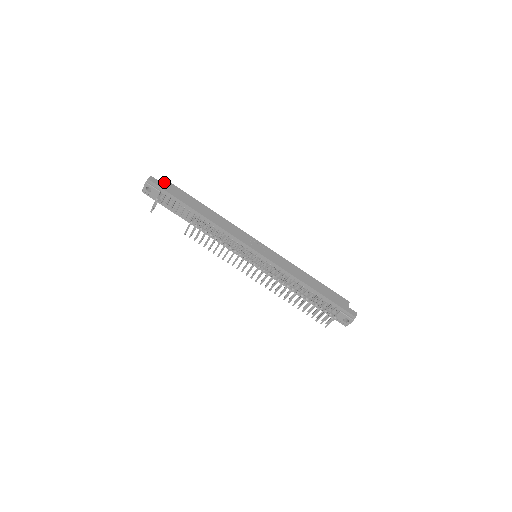
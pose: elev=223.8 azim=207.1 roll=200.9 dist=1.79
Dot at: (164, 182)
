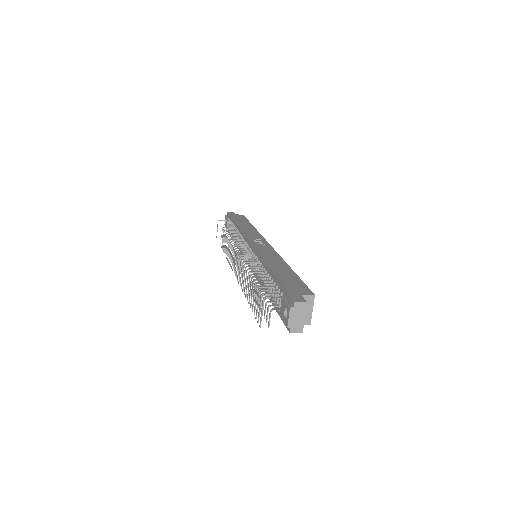
Dot at: (239, 215)
